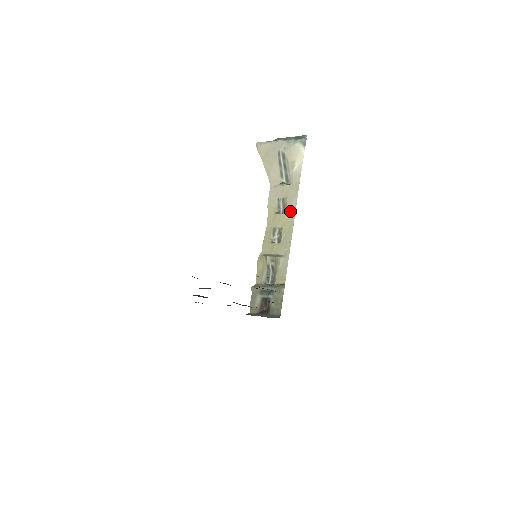
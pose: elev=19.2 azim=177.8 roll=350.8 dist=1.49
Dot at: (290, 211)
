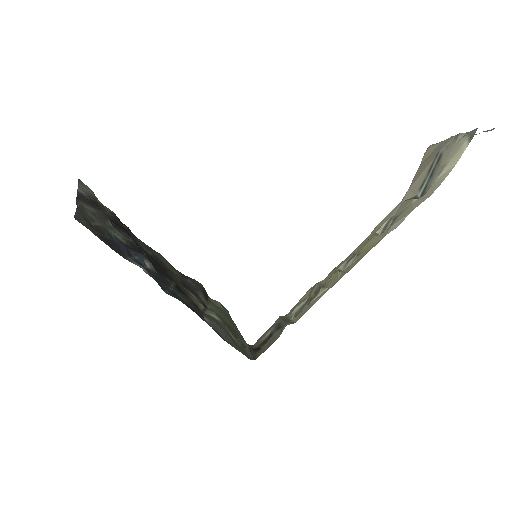
Dot at: (384, 232)
